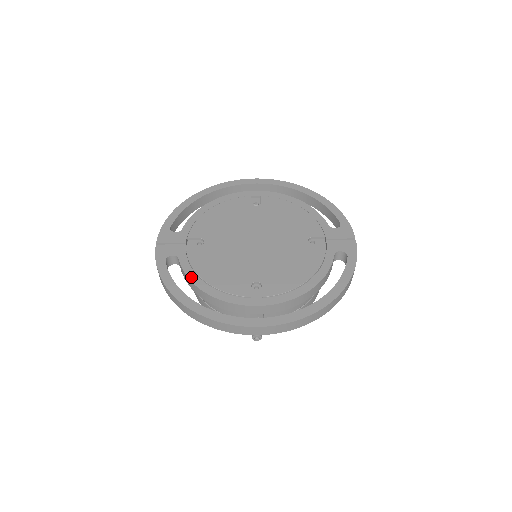
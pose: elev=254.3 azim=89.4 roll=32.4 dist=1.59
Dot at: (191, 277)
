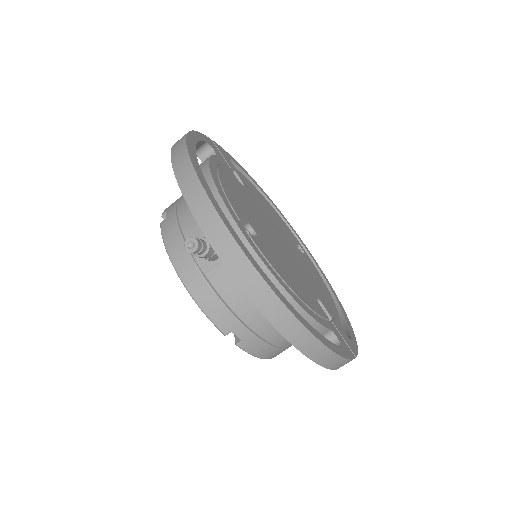
Dot at: (212, 161)
